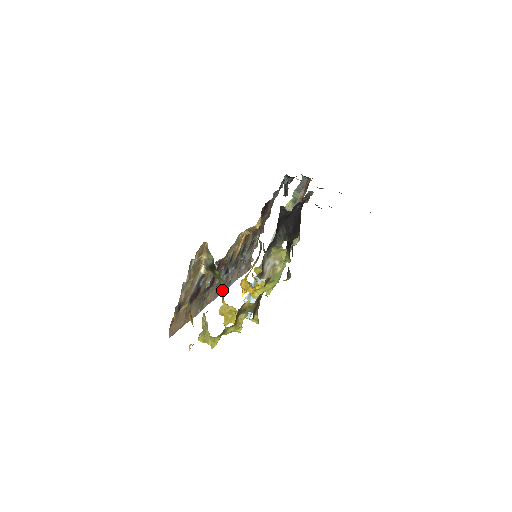
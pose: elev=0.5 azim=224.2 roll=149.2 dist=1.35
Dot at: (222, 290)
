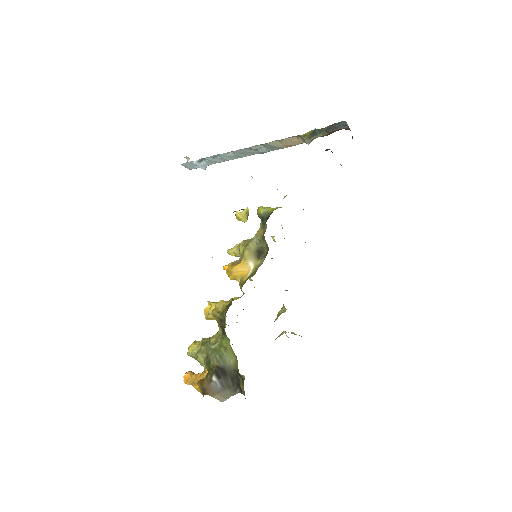
Dot at: occluded
